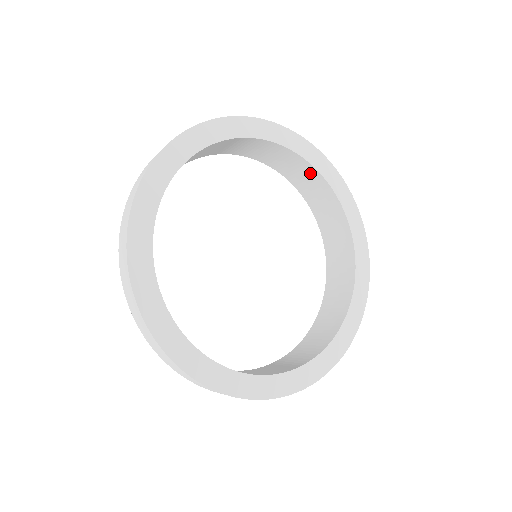
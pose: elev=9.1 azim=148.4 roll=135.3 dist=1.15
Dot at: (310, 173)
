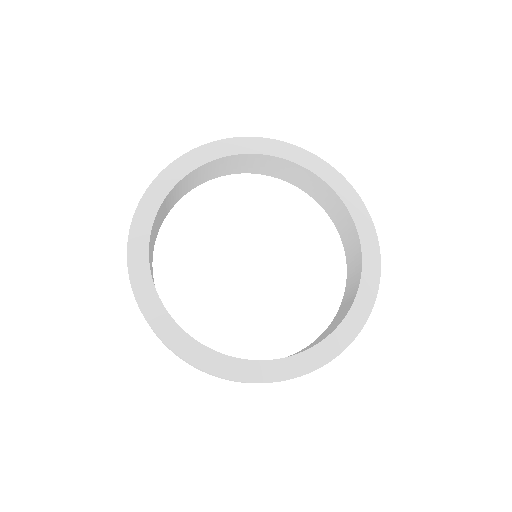
Dot at: (358, 260)
